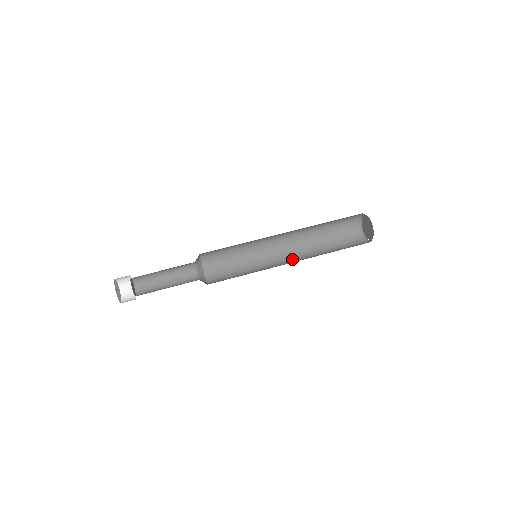
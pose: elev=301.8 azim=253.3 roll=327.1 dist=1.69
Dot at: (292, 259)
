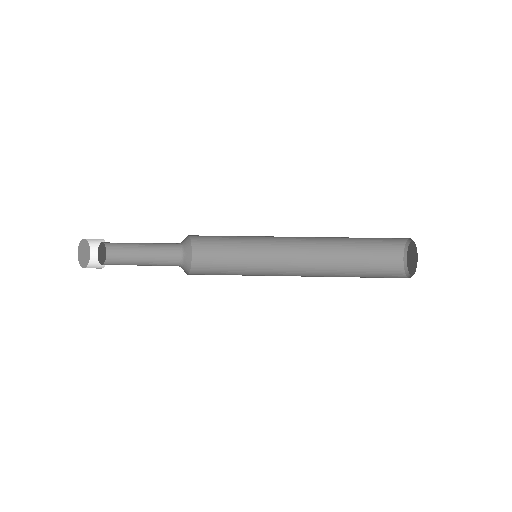
Dot at: (303, 275)
